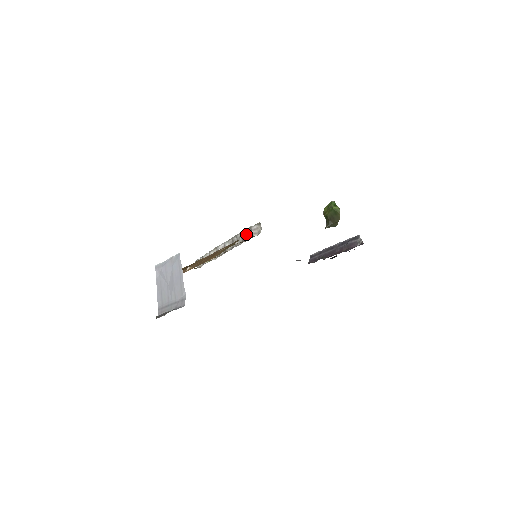
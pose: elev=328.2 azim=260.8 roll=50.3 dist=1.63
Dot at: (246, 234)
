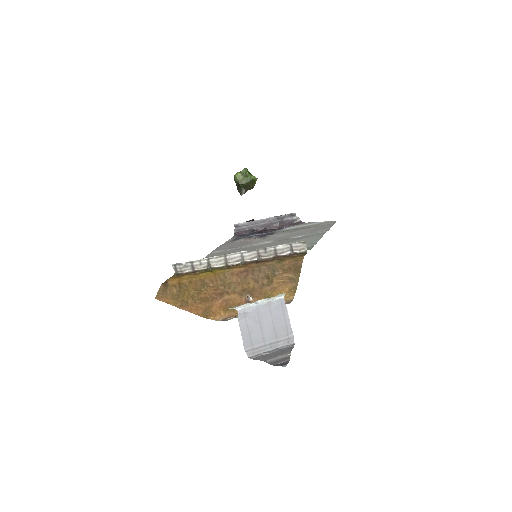
Dot at: (282, 249)
